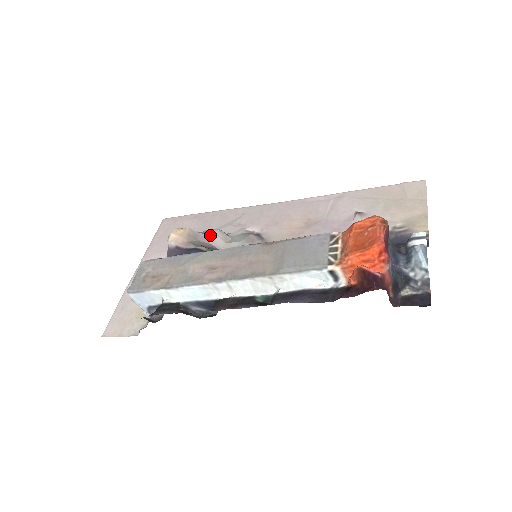
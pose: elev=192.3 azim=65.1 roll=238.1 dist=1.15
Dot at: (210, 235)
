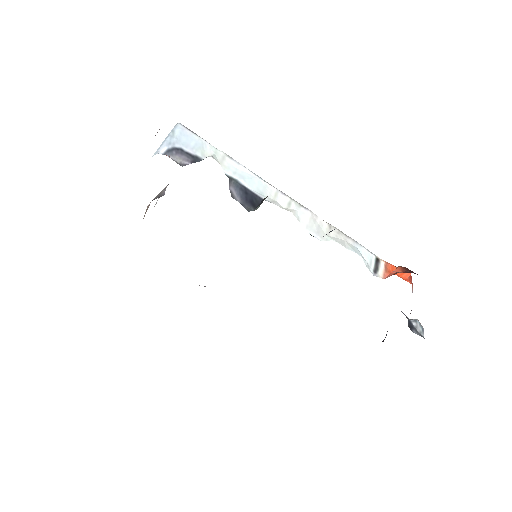
Dot at: occluded
